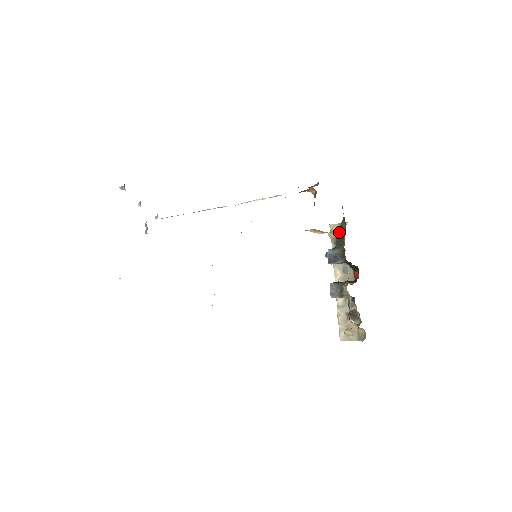
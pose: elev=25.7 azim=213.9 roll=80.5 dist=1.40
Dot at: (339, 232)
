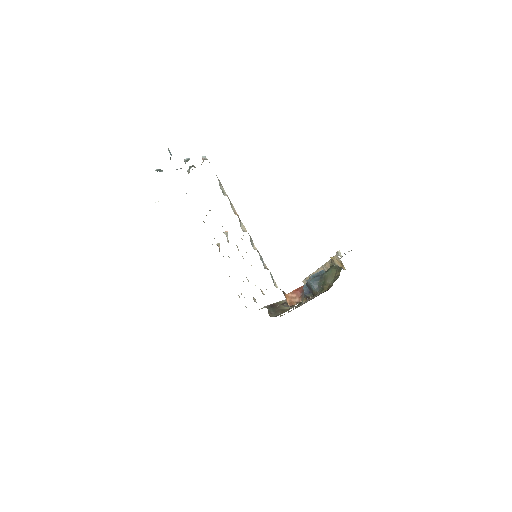
Dot at: (331, 273)
